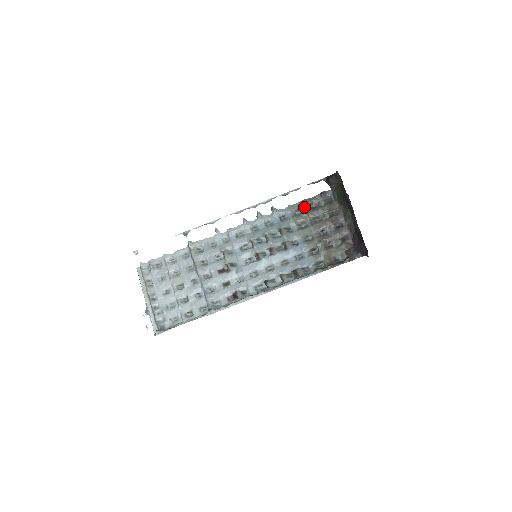
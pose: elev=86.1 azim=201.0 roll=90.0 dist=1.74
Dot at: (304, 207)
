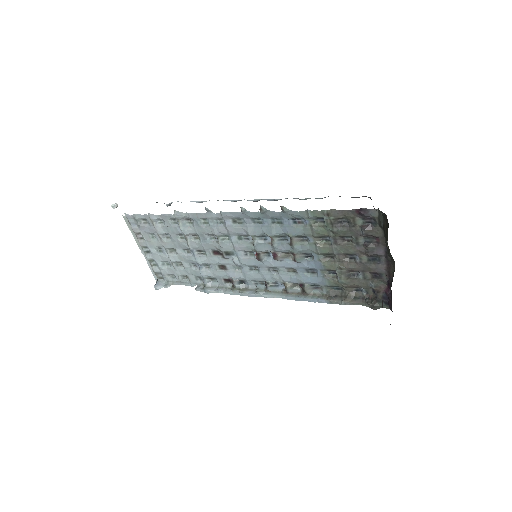
Dot at: (328, 221)
